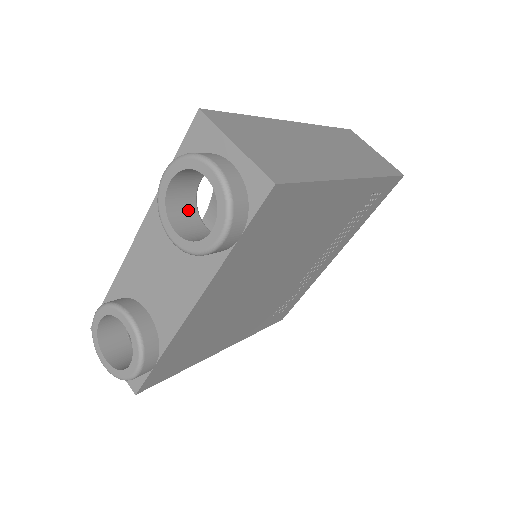
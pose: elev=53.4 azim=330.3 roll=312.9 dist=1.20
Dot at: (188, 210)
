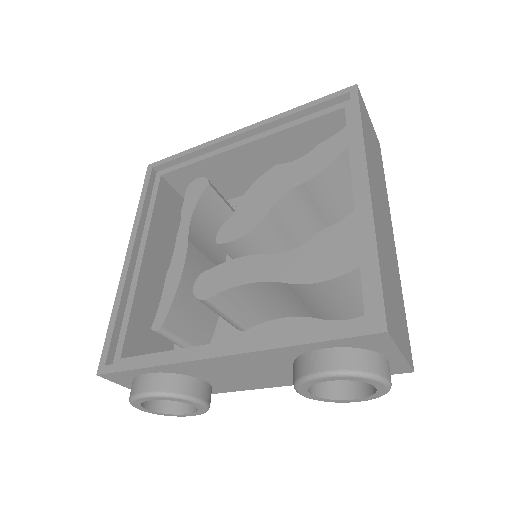
Dot at: occluded
